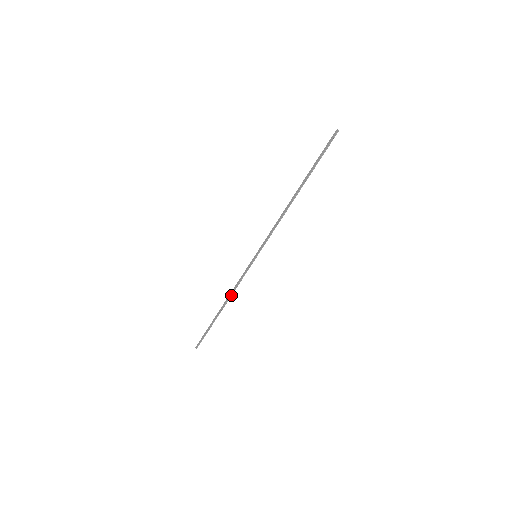
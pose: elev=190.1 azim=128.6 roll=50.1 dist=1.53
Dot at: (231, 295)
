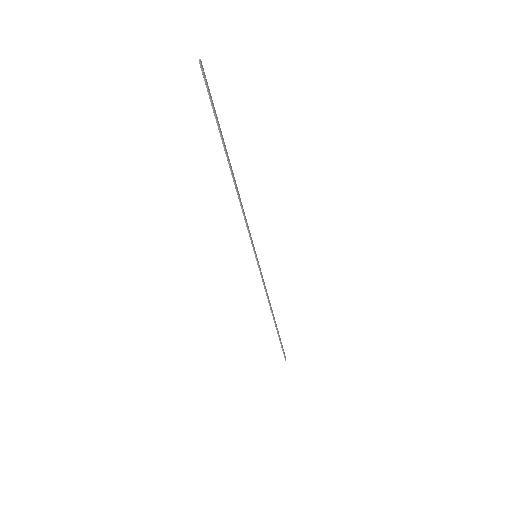
Dot at: (269, 303)
